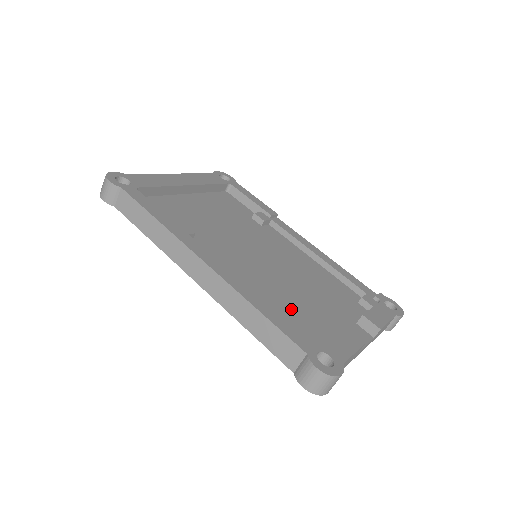
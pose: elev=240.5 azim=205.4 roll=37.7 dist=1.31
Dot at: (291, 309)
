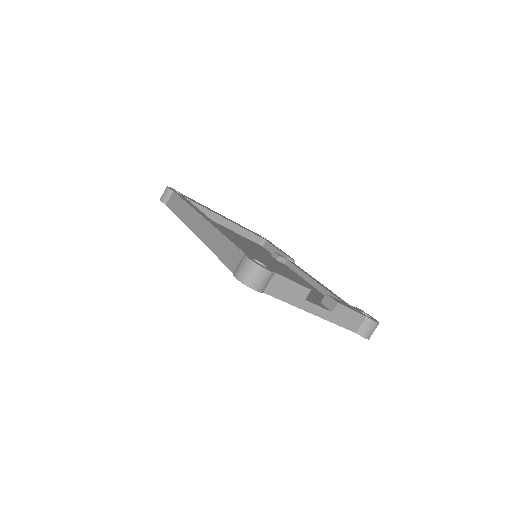
Dot at: occluded
